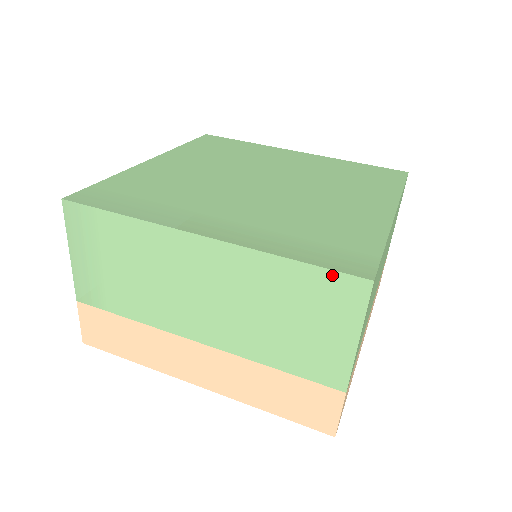
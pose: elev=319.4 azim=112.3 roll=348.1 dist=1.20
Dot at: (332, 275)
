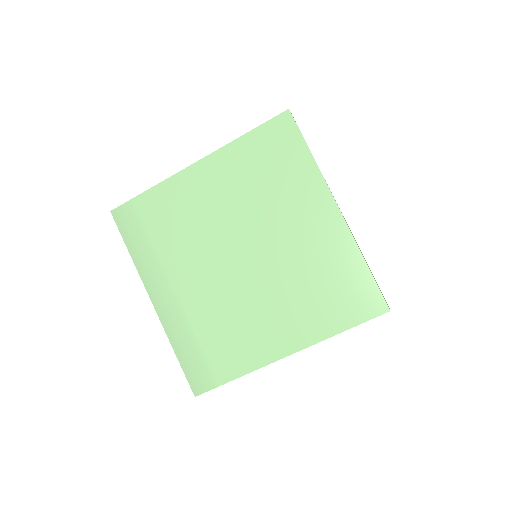
Dot at: (187, 375)
